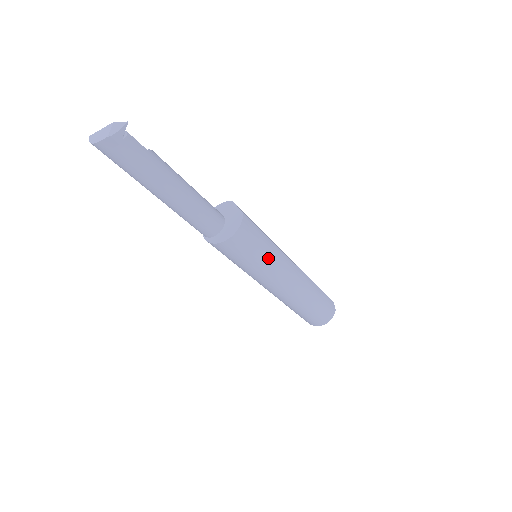
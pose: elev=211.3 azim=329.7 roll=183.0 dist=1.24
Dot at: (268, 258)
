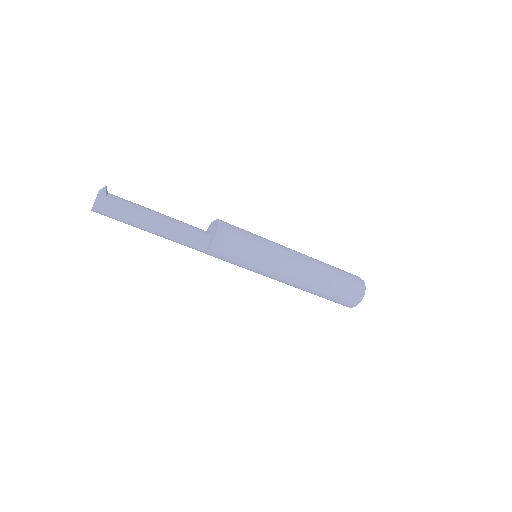
Dot at: (259, 244)
